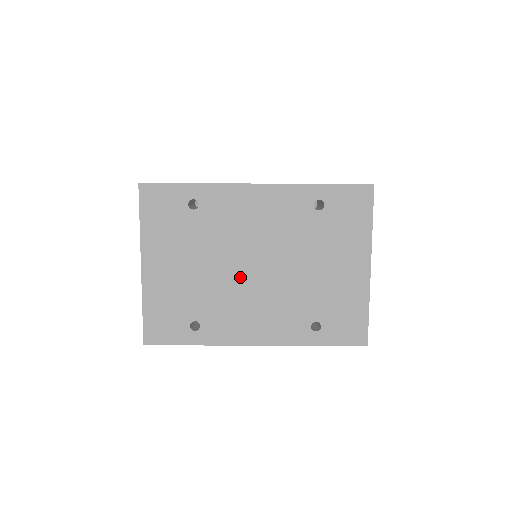
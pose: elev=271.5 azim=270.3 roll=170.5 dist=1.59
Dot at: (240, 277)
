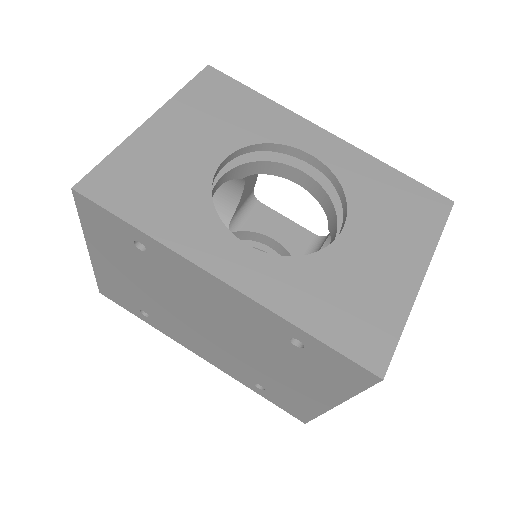
Dot at: (190, 320)
